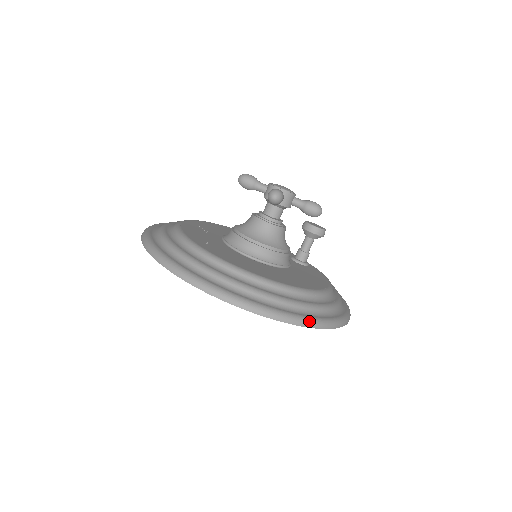
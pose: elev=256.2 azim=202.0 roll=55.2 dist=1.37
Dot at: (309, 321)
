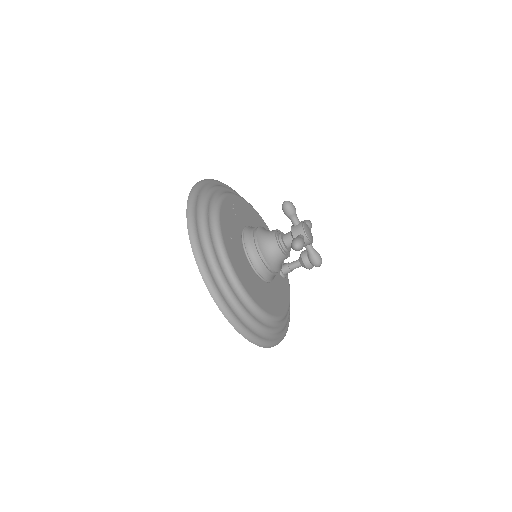
Dot at: (257, 341)
